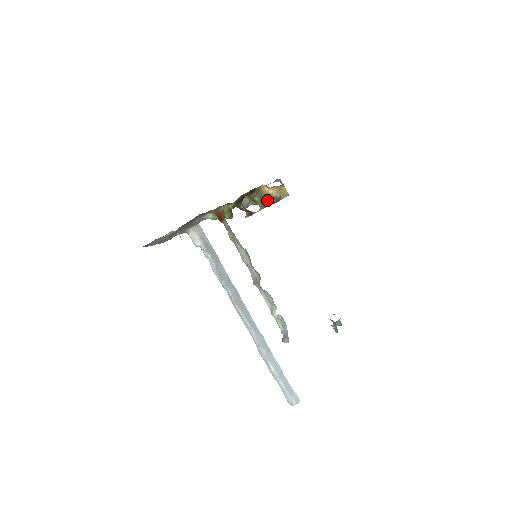
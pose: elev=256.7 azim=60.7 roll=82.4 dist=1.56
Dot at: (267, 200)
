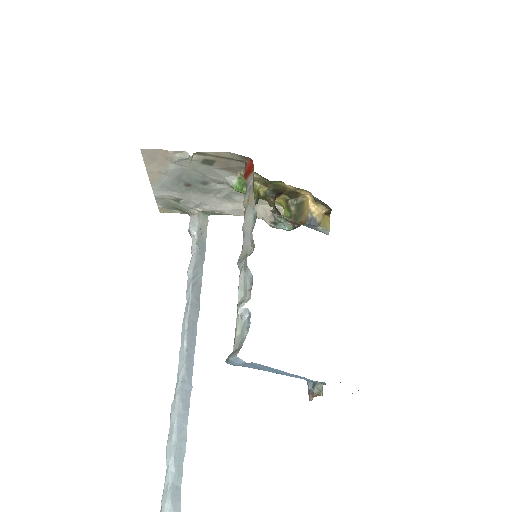
Dot at: (304, 215)
